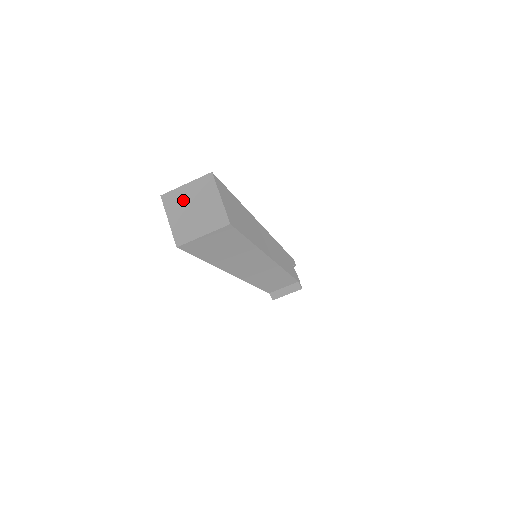
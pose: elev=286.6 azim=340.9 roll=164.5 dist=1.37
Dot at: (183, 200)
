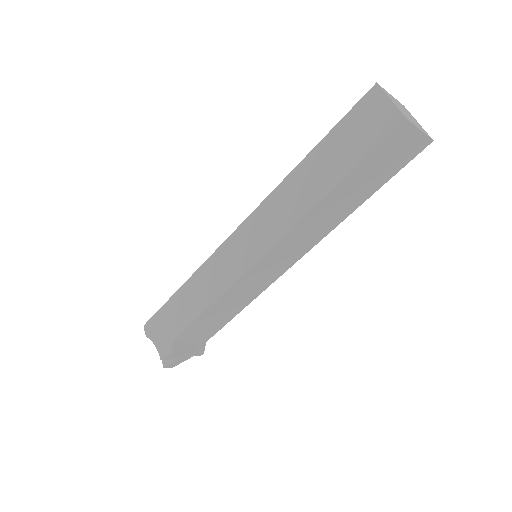
Dot at: (395, 100)
